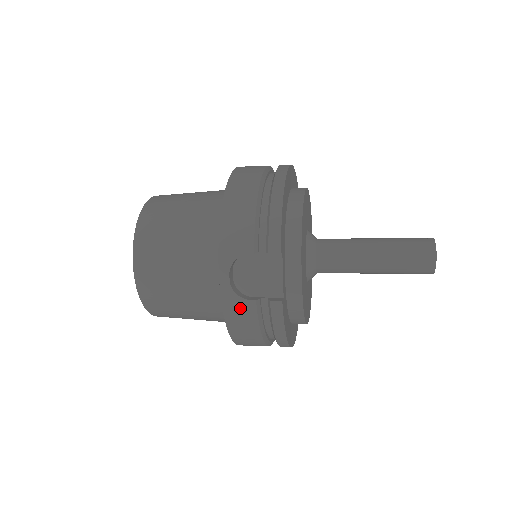
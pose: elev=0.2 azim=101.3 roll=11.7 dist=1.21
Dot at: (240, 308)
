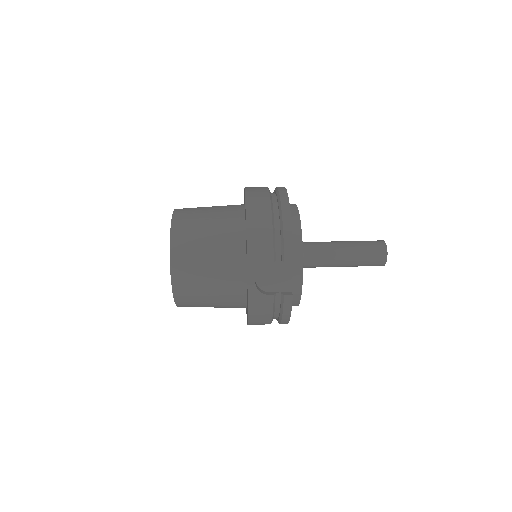
Dot at: (261, 301)
